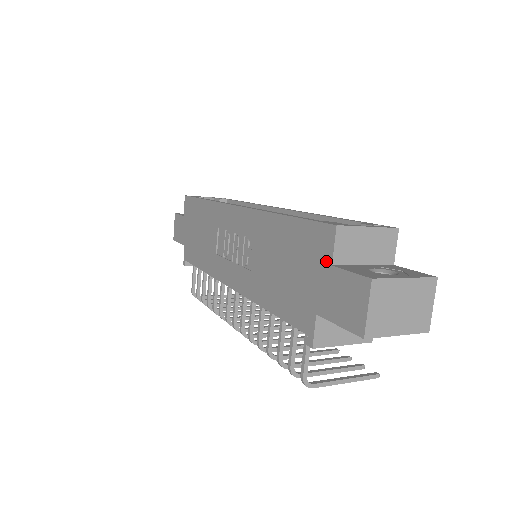
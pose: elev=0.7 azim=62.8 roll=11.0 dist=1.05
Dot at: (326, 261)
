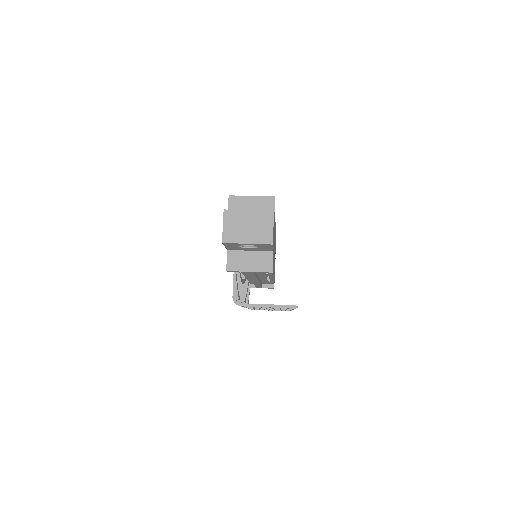
Dot at: occluded
